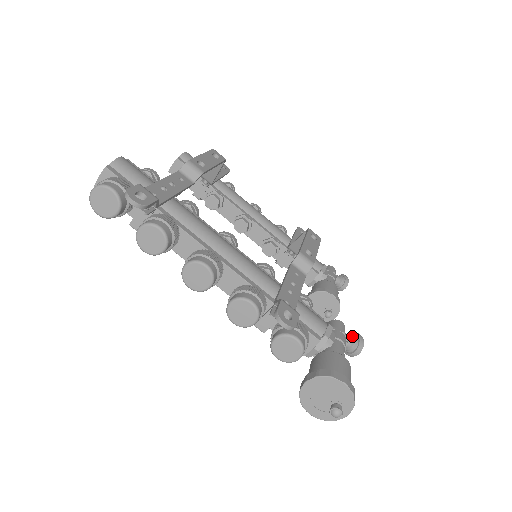
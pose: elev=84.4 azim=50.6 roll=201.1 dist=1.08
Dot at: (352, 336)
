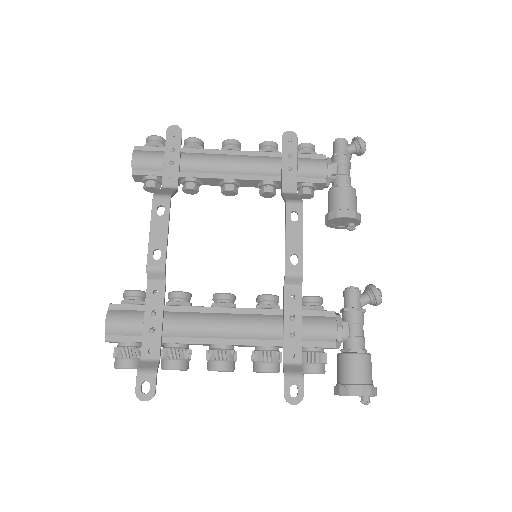
Dot at: (368, 295)
